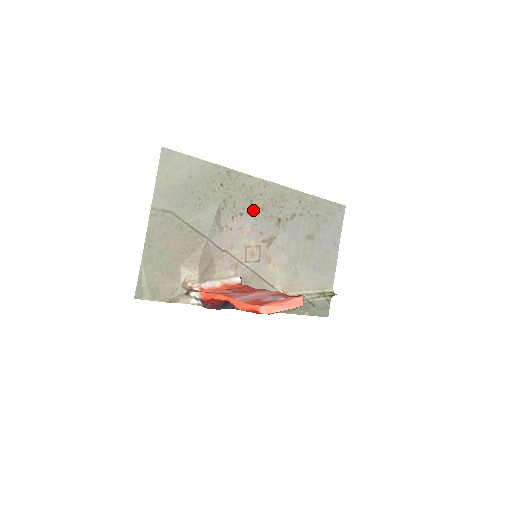
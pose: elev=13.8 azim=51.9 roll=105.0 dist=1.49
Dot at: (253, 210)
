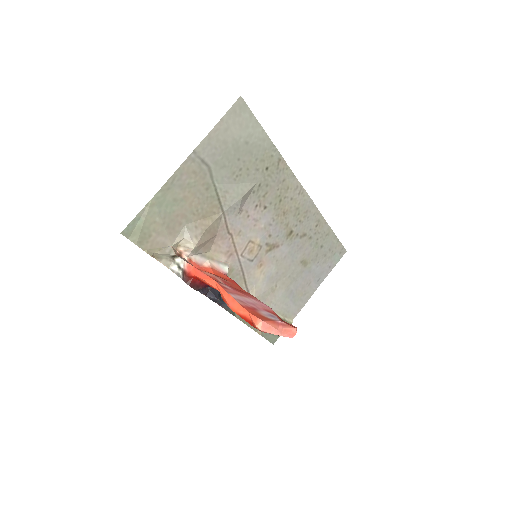
Dot at: (277, 209)
